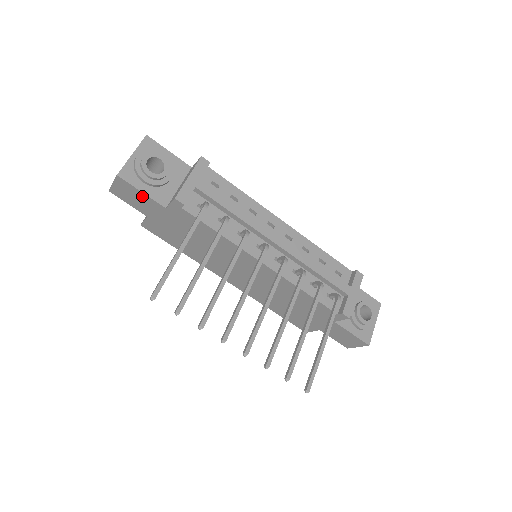
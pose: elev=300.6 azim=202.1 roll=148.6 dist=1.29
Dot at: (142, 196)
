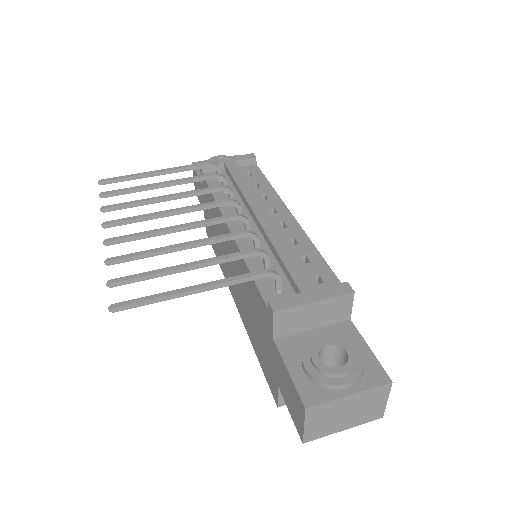
Dot at: occluded
